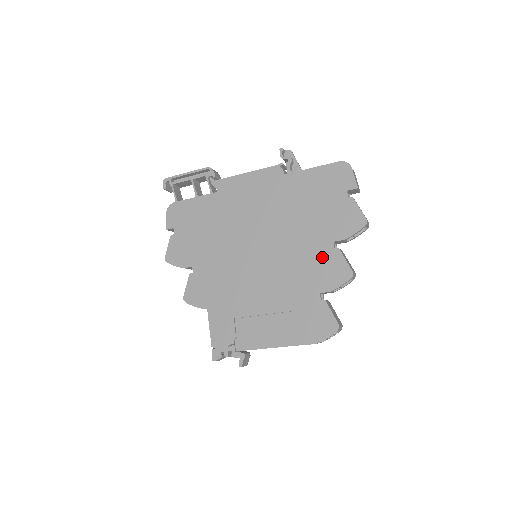
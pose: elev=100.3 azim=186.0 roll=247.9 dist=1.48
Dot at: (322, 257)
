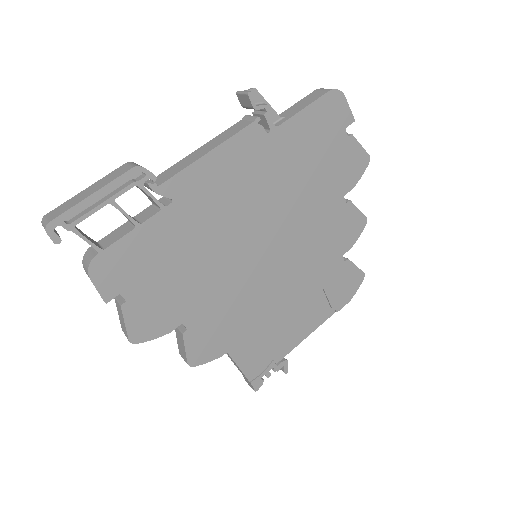
Dot at: (337, 219)
